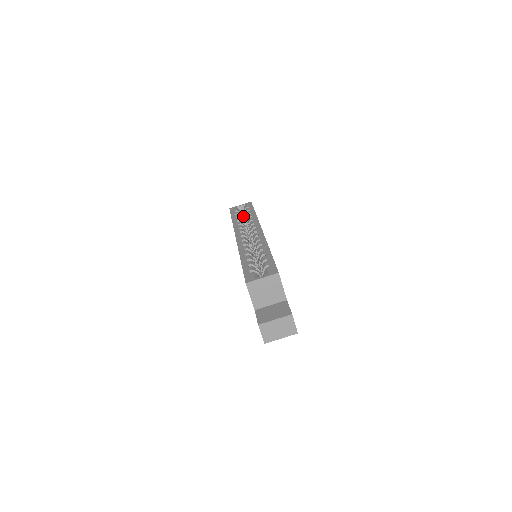
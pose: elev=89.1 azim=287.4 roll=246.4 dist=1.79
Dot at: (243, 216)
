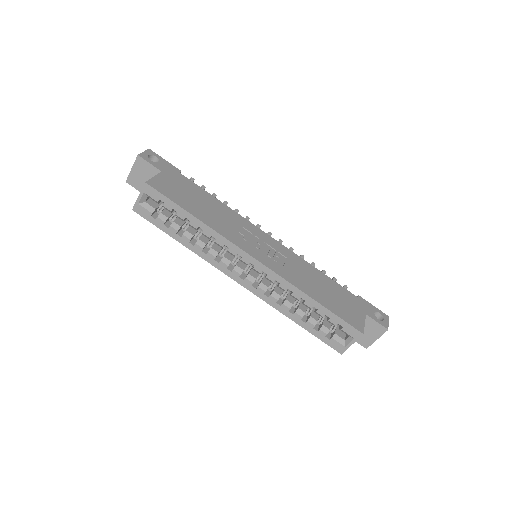
Dot at: occluded
